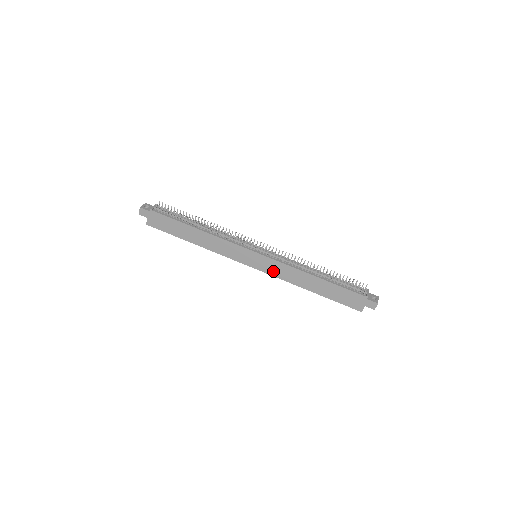
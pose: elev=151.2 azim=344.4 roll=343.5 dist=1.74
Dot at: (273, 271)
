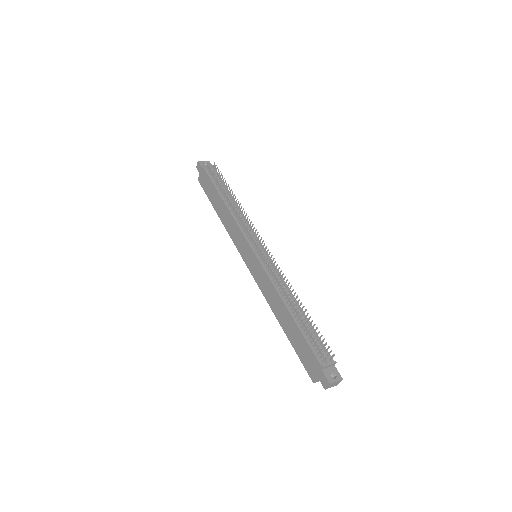
Dot at: (259, 280)
